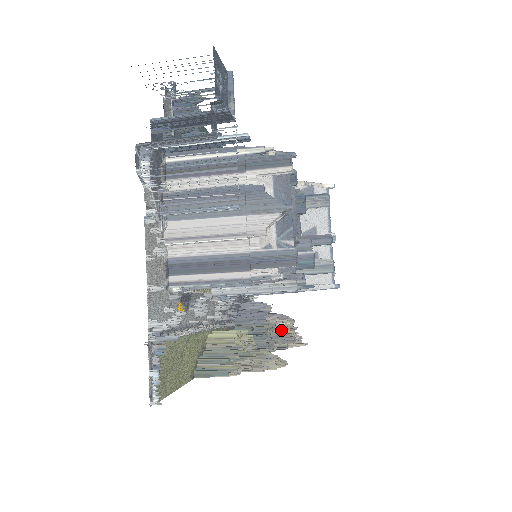
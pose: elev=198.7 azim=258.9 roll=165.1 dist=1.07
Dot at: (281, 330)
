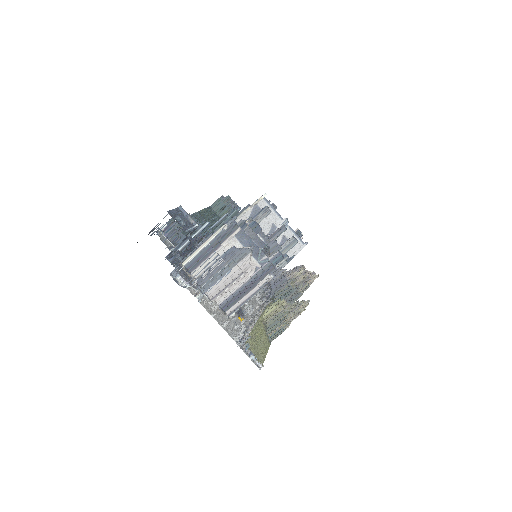
Dot at: (299, 279)
